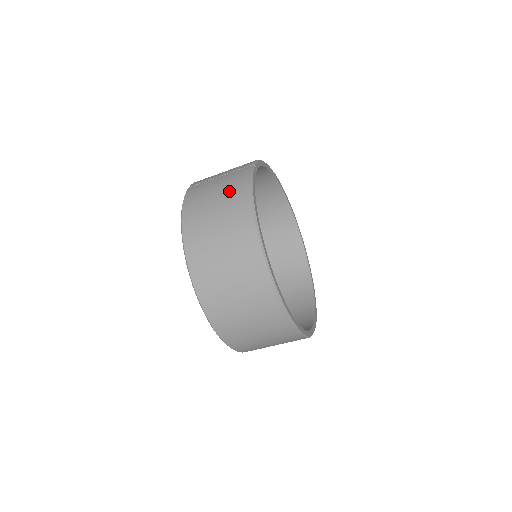
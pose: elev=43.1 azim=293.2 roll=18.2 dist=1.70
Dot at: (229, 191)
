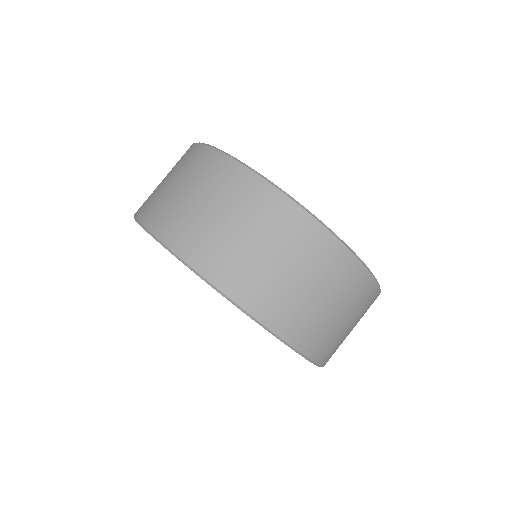
Dot at: occluded
